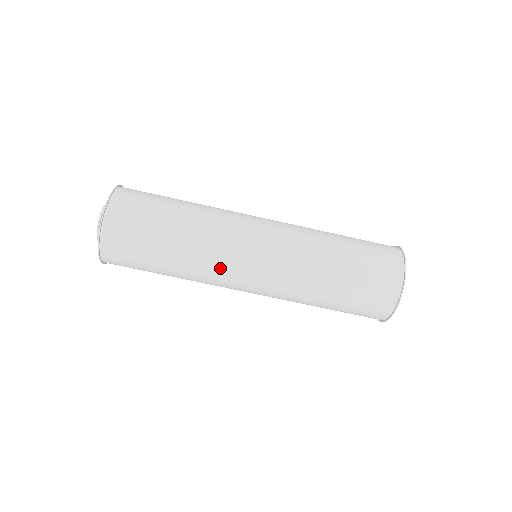
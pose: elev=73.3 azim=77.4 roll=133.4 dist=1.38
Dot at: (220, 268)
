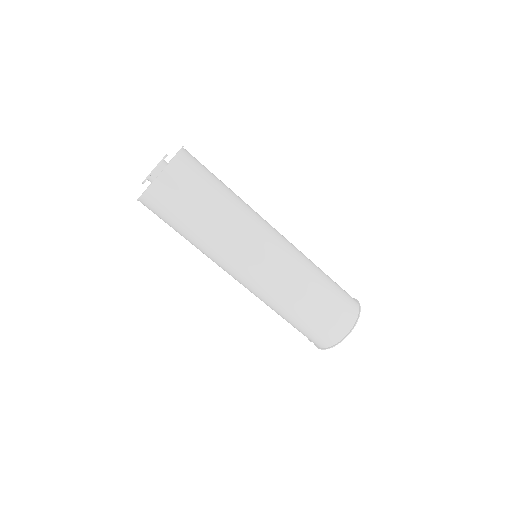
Dot at: (239, 247)
